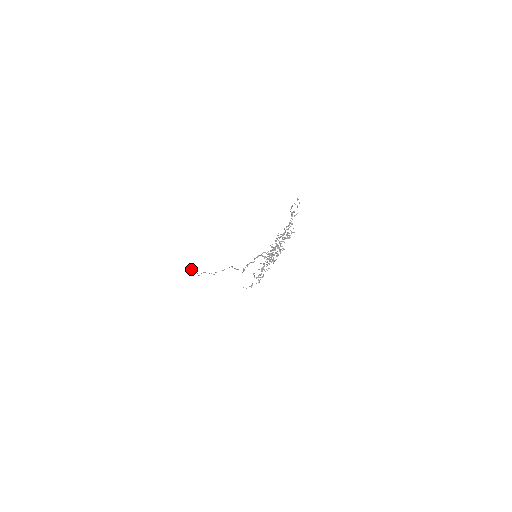
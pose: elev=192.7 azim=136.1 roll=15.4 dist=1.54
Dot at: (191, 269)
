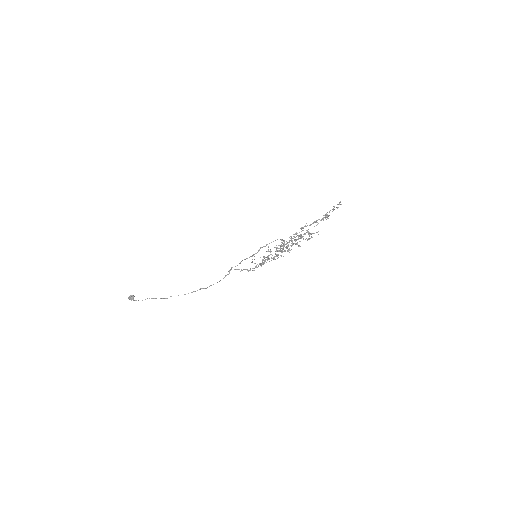
Dot at: (132, 297)
